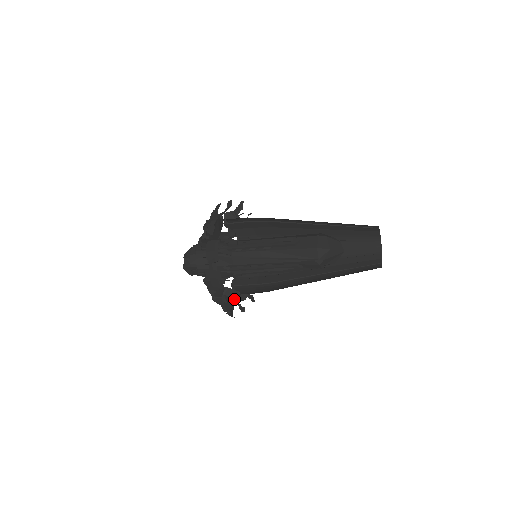
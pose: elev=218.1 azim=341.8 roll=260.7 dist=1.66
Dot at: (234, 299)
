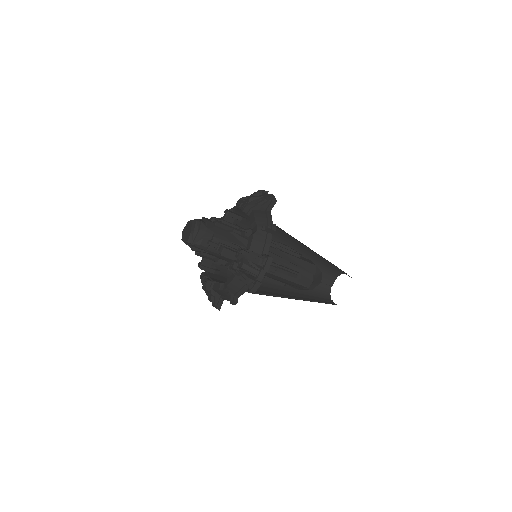
Dot at: occluded
